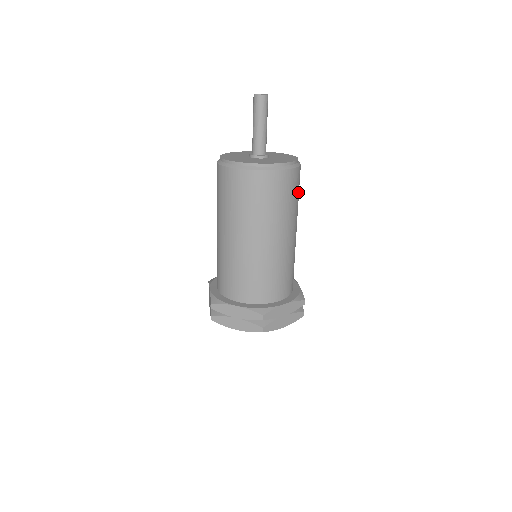
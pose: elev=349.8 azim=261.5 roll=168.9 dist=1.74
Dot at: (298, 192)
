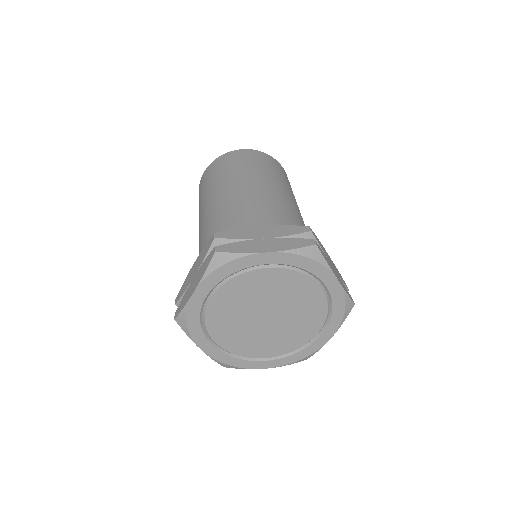
Dot at: occluded
